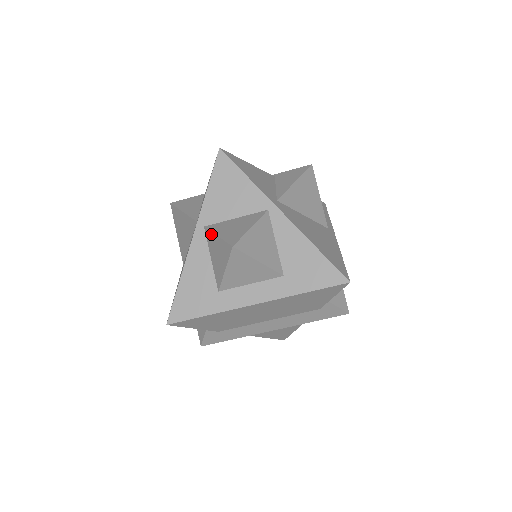
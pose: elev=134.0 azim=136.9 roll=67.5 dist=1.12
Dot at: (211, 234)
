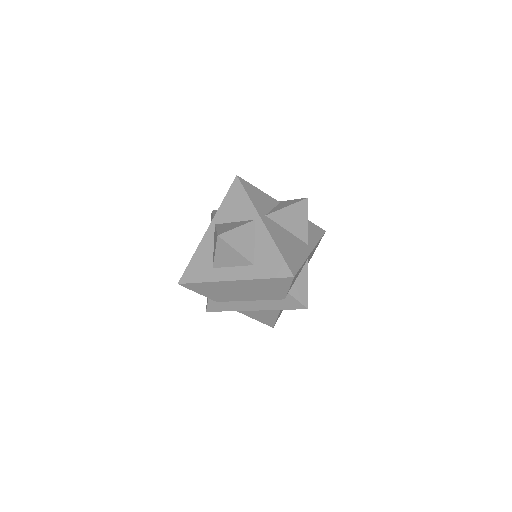
Dot at: (215, 229)
